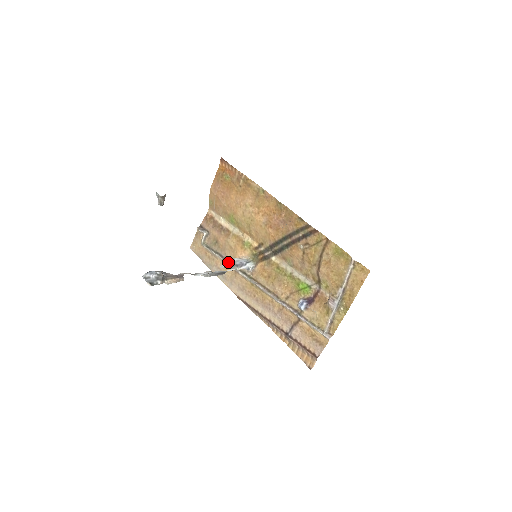
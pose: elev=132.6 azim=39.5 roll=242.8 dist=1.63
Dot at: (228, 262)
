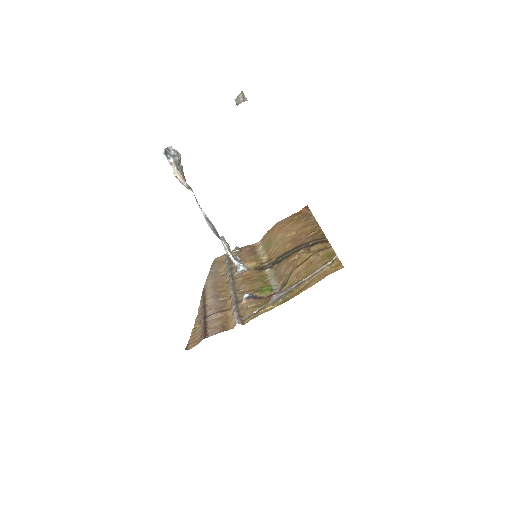
Dot at: (229, 266)
